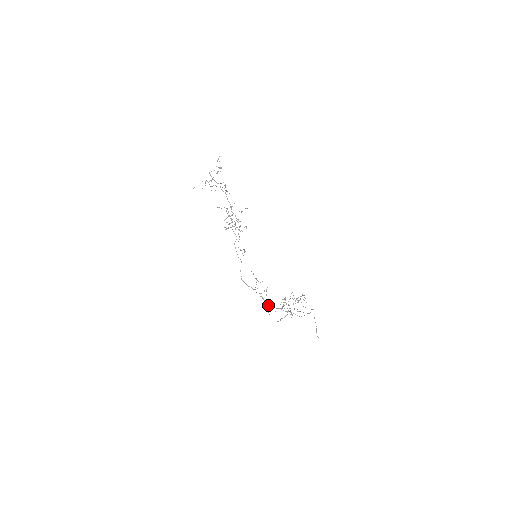
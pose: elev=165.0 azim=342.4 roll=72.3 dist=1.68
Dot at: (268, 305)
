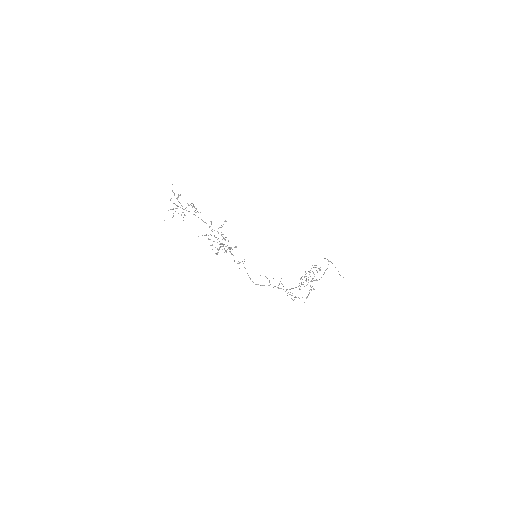
Dot at: (289, 294)
